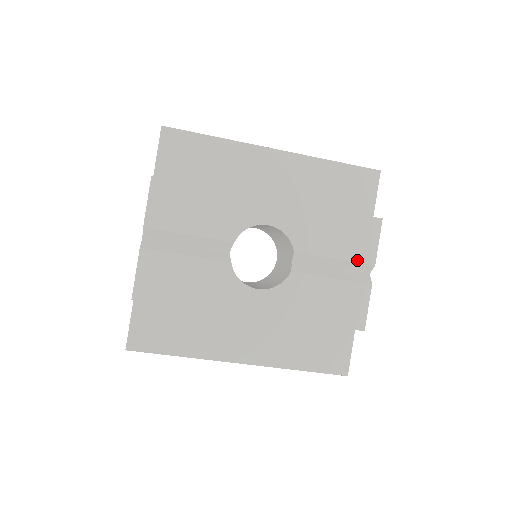
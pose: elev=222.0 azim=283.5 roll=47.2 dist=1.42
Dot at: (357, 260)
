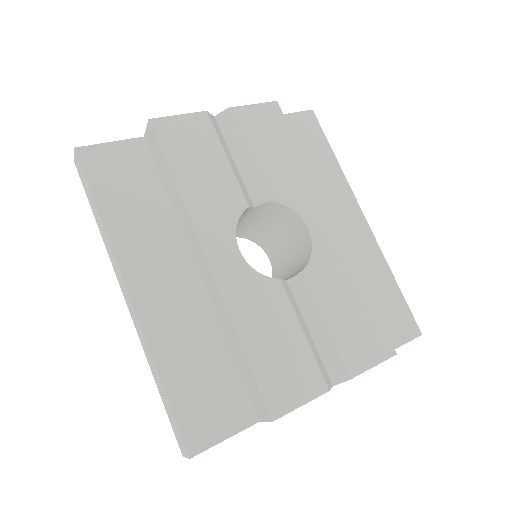
Dot at: (341, 352)
